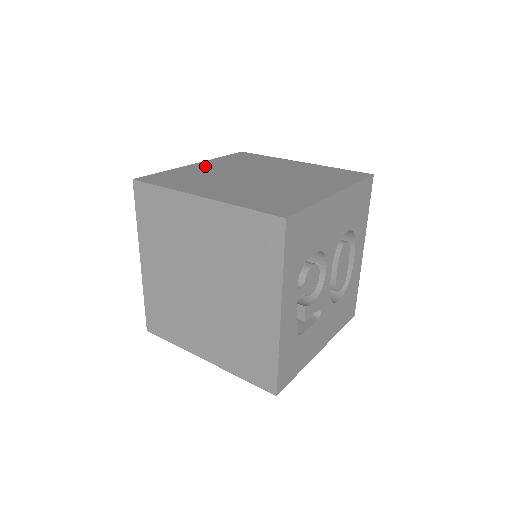
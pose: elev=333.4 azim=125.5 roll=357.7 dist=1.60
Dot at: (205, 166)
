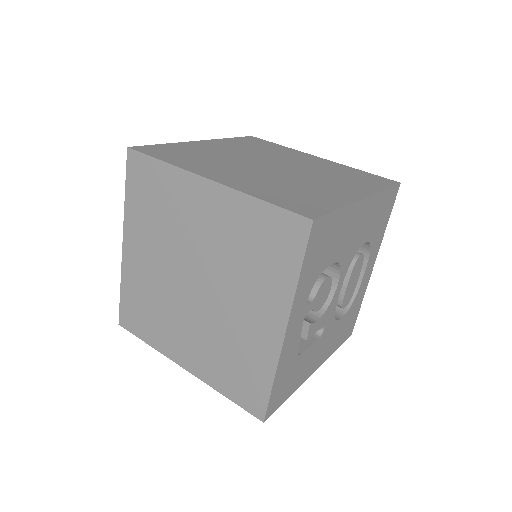
Dot at: (212, 145)
